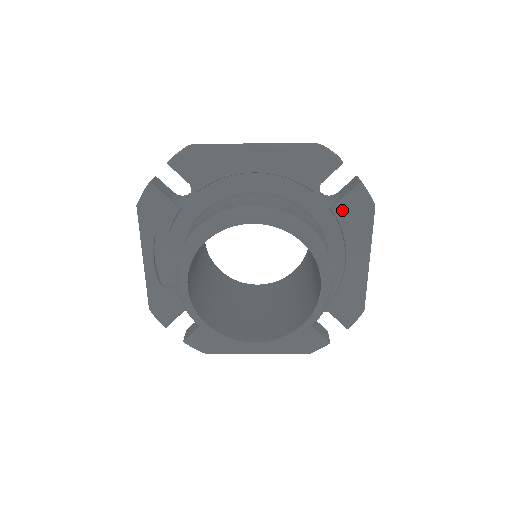
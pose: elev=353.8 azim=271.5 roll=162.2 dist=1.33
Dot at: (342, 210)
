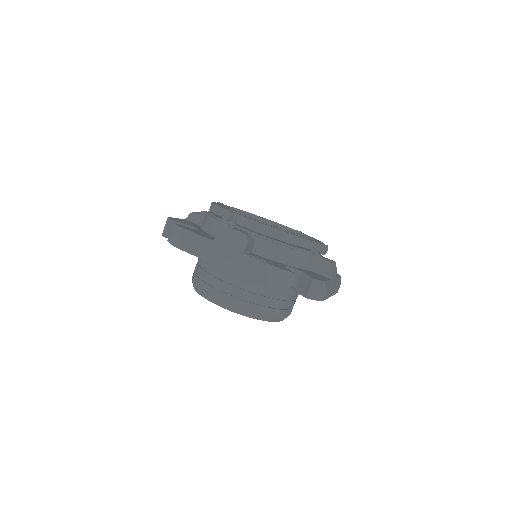
Dot at: occluded
